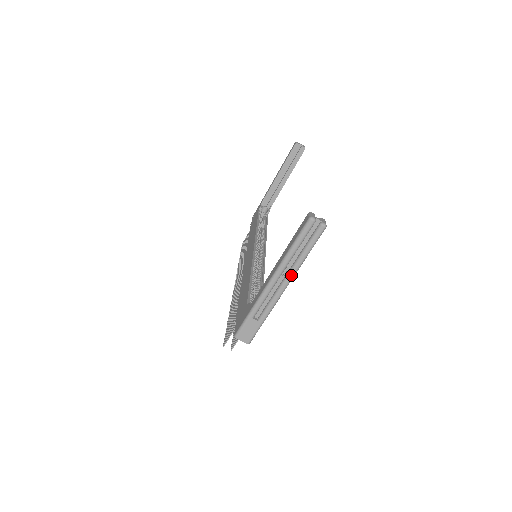
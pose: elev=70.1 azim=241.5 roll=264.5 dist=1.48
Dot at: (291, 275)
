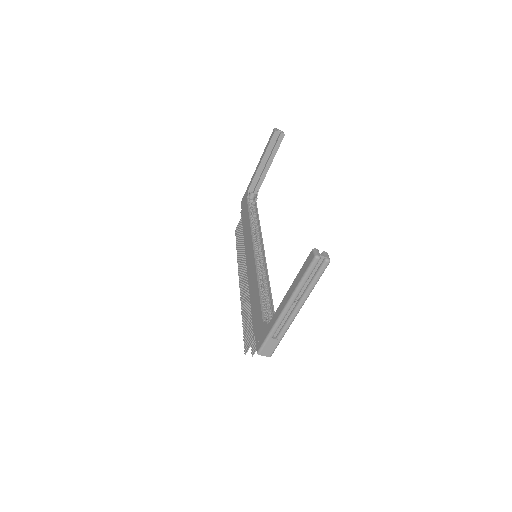
Dot at: (302, 302)
